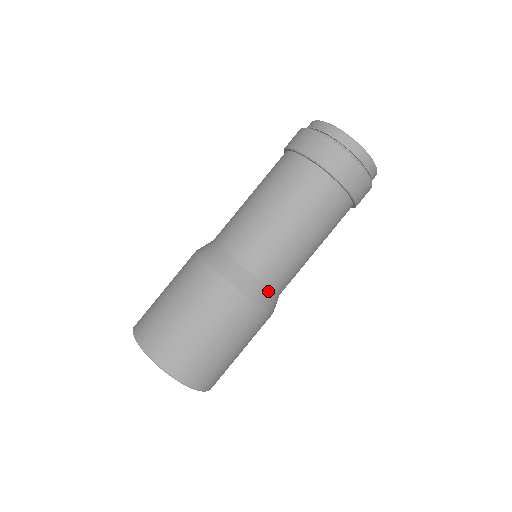
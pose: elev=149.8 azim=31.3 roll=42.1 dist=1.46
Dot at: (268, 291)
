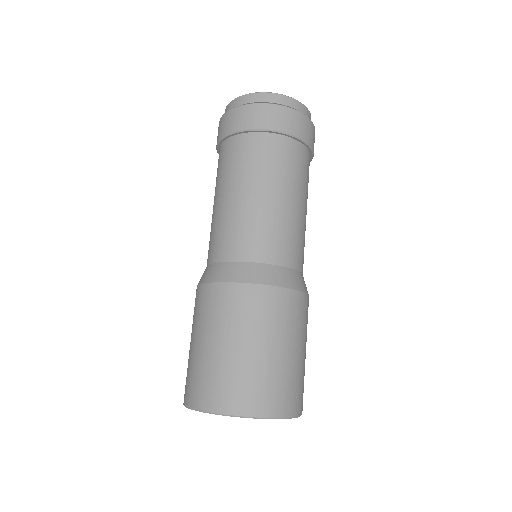
Dot at: (295, 273)
